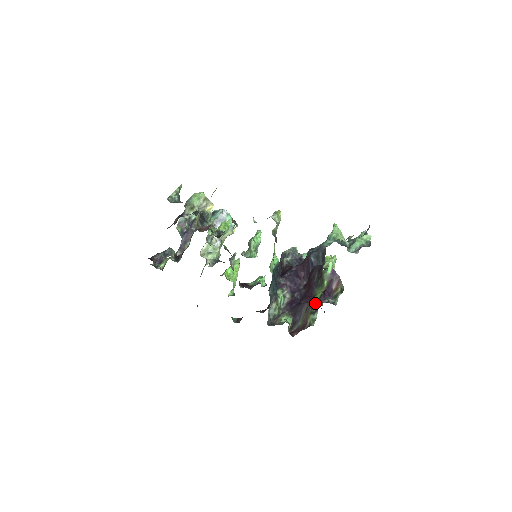
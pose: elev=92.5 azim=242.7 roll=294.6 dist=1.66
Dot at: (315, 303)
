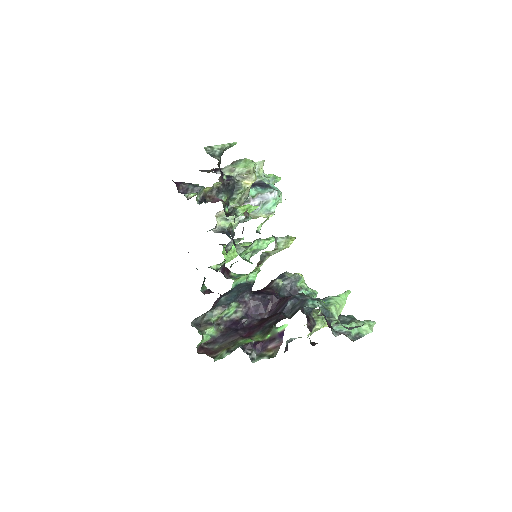
Dot at: (239, 344)
